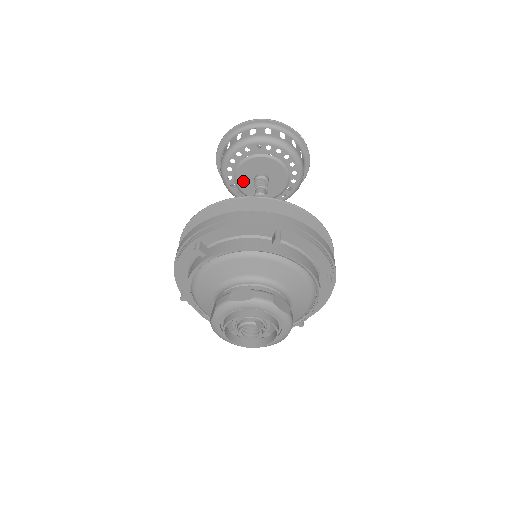
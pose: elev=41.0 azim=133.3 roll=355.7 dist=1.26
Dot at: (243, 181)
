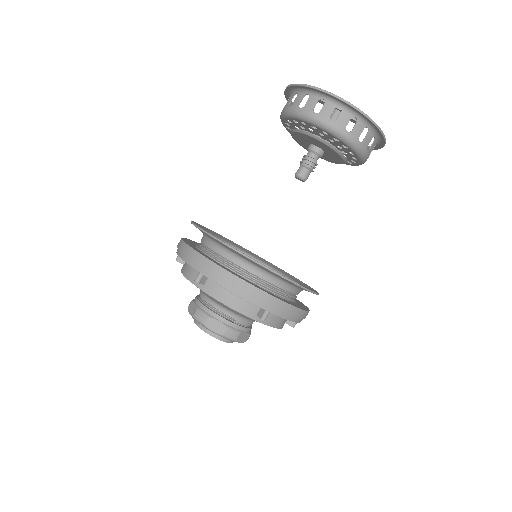
Dot at: (305, 147)
